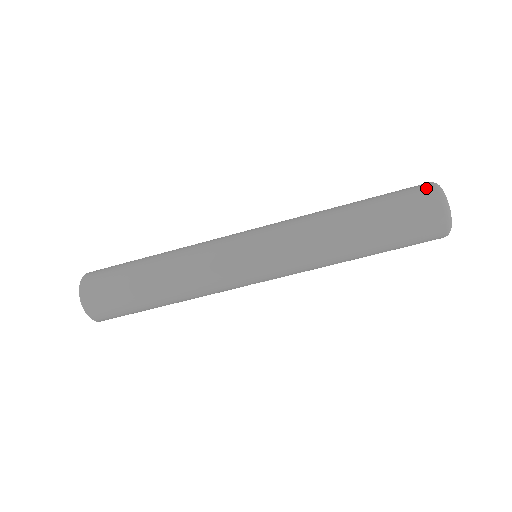
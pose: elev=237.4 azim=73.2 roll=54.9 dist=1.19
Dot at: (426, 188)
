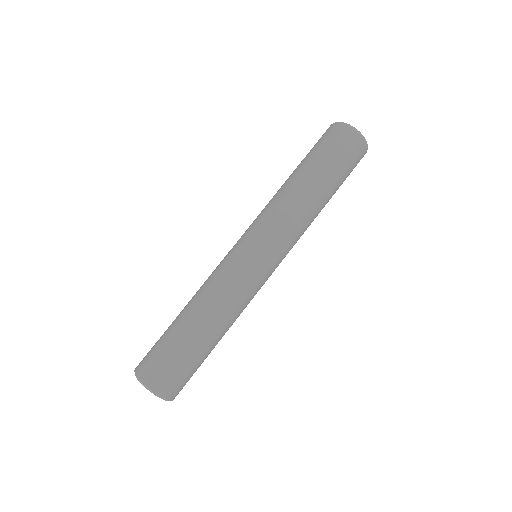
Dot at: occluded
